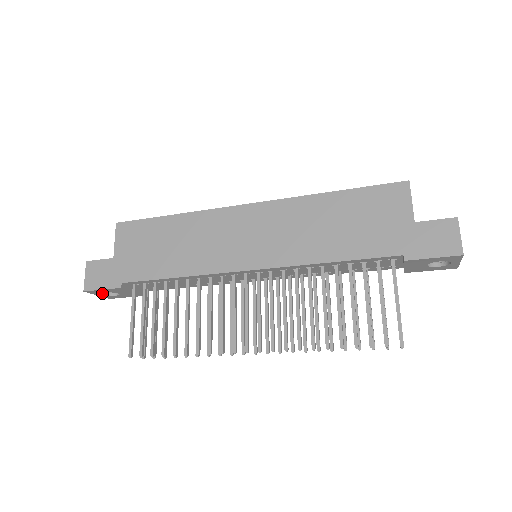
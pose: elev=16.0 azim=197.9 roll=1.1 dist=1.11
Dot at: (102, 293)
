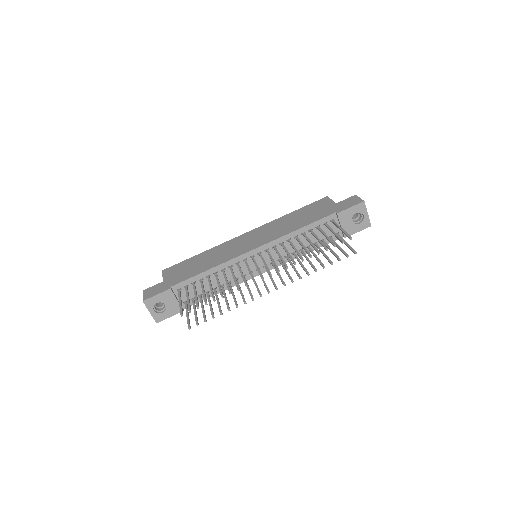
Dot at: (153, 309)
